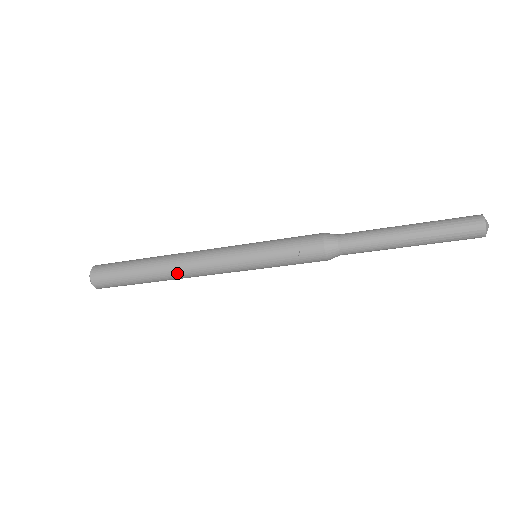
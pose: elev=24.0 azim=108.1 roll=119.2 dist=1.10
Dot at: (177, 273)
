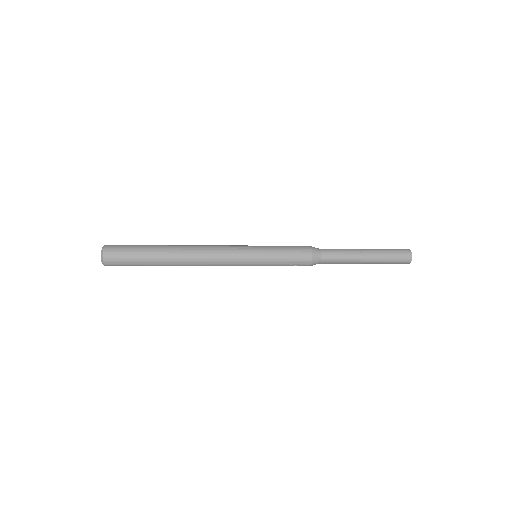
Dot at: occluded
